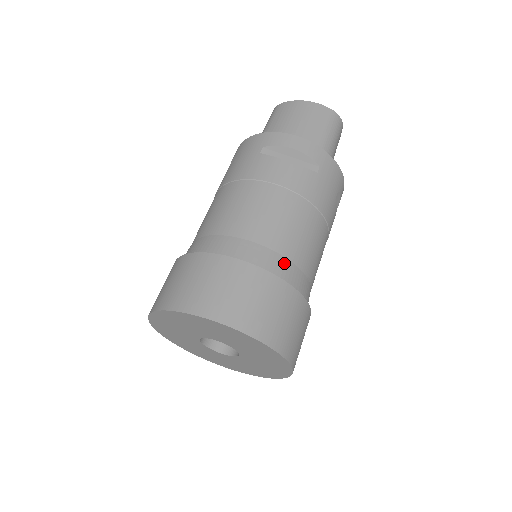
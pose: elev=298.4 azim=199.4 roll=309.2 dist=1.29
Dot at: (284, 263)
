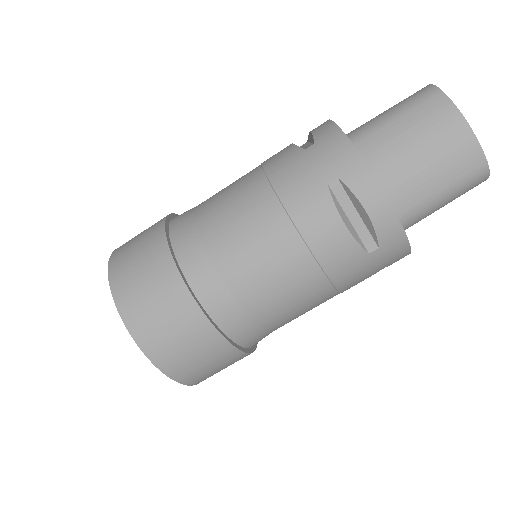
Dot at: (247, 324)
